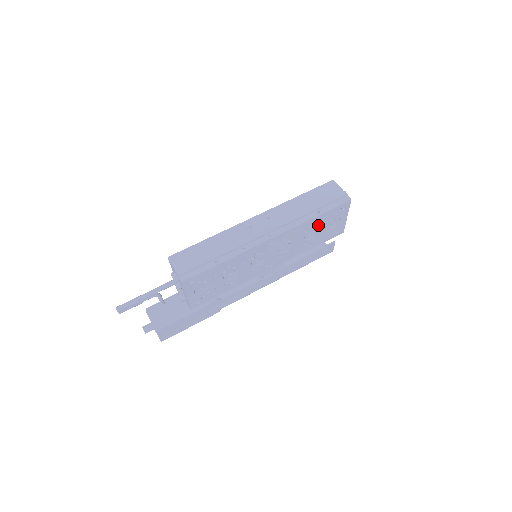
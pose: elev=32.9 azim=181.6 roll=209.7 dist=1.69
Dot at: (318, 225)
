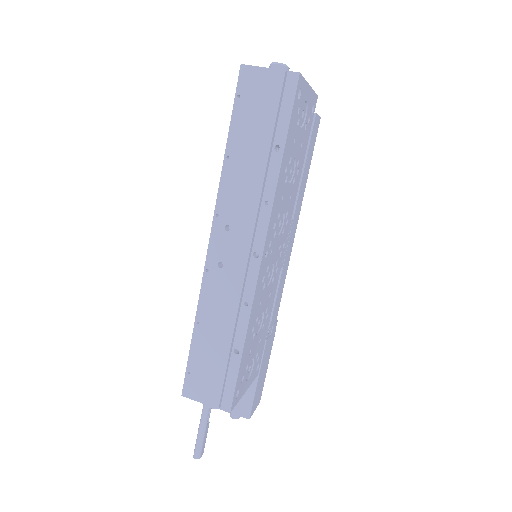
Dot at: (290, 153)
